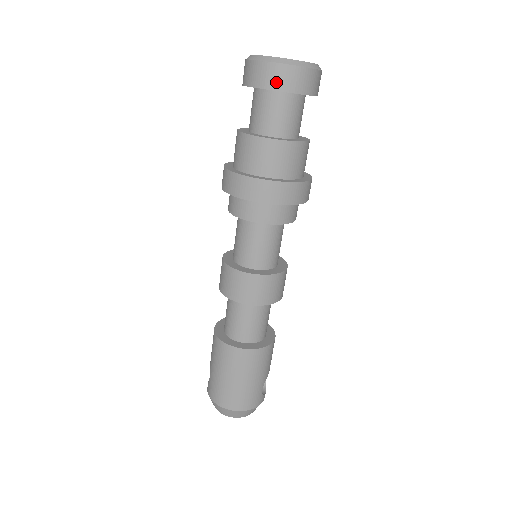
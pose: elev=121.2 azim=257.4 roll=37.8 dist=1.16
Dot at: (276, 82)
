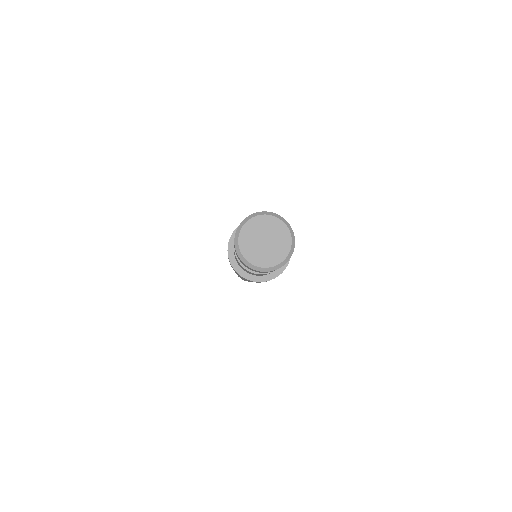
Dot at: (260, 272)
